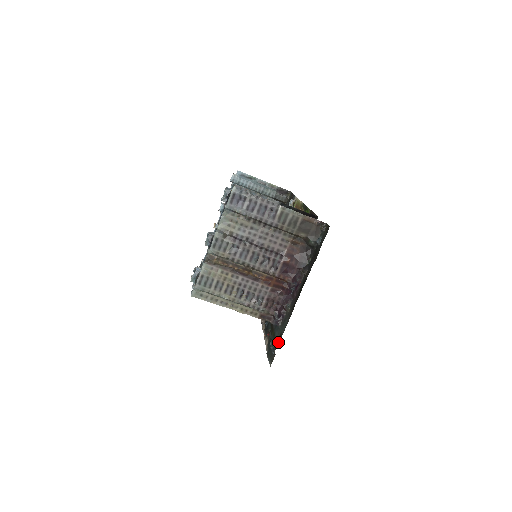
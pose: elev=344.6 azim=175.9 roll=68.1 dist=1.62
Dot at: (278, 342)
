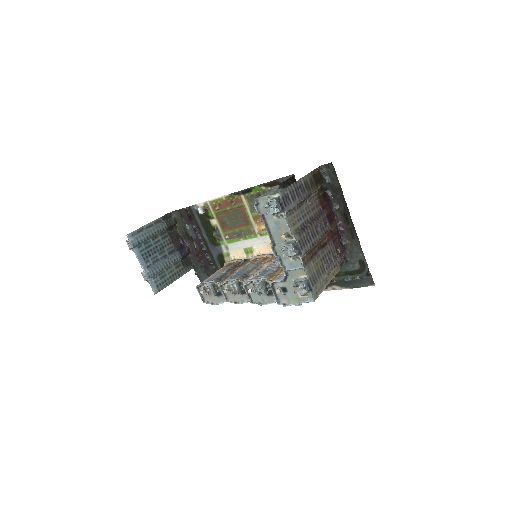
Dot at: (364, 267)
